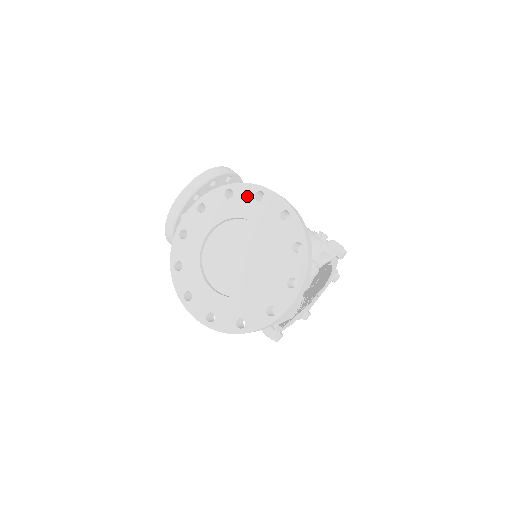
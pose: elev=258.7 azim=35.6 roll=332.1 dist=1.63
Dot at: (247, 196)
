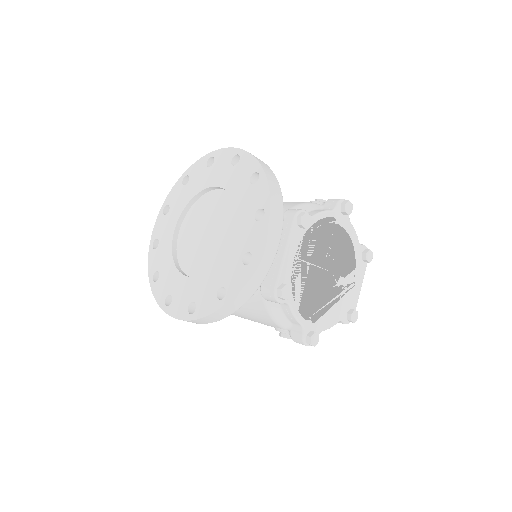
Dot at: (200, 170)
